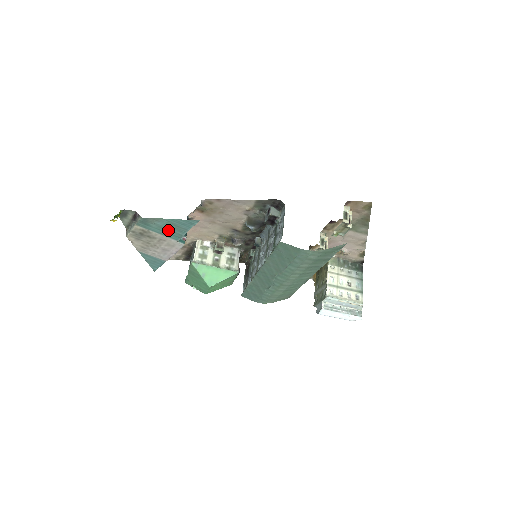
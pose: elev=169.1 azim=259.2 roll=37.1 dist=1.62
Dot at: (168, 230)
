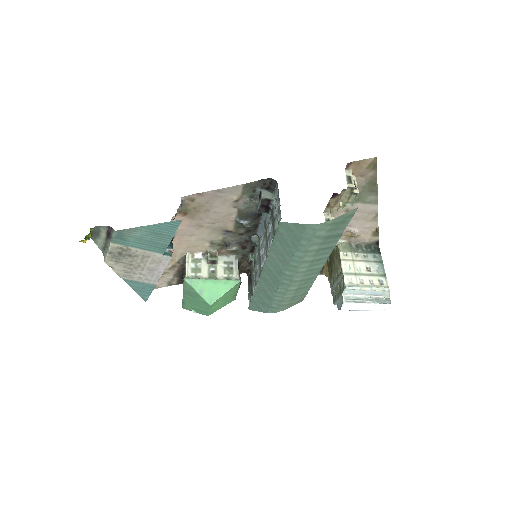
Dot at: (149, 241)
